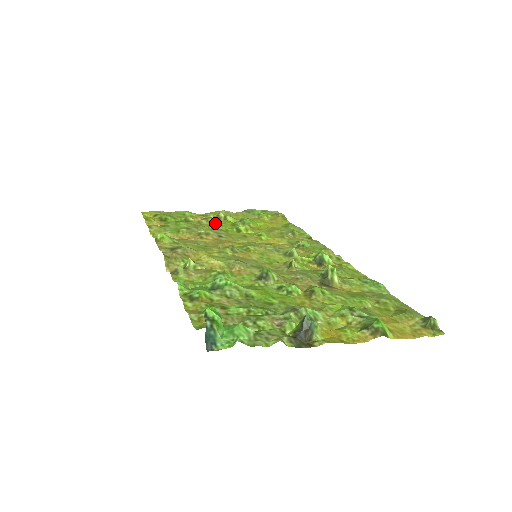
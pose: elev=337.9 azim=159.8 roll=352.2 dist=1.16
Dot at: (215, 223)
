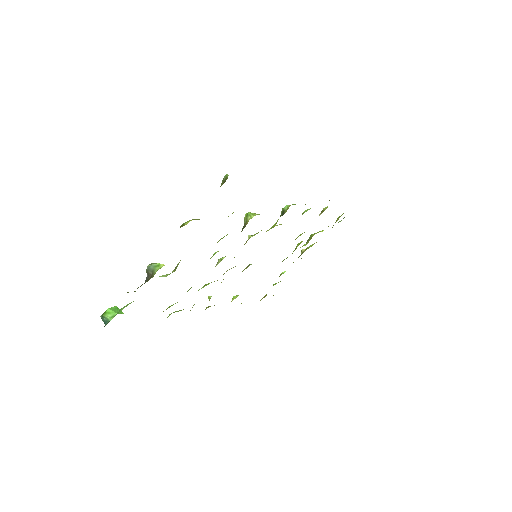
Dot at: occluded
